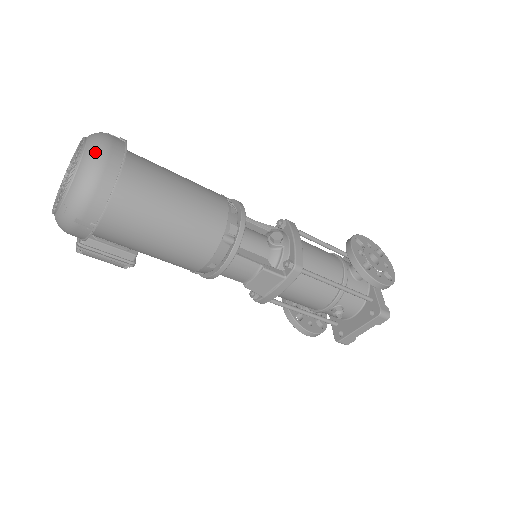
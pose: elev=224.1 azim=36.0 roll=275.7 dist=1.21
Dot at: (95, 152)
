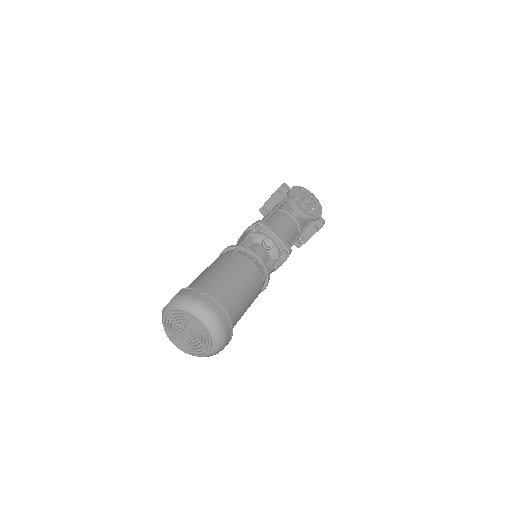
Dot at: (212, 320)
